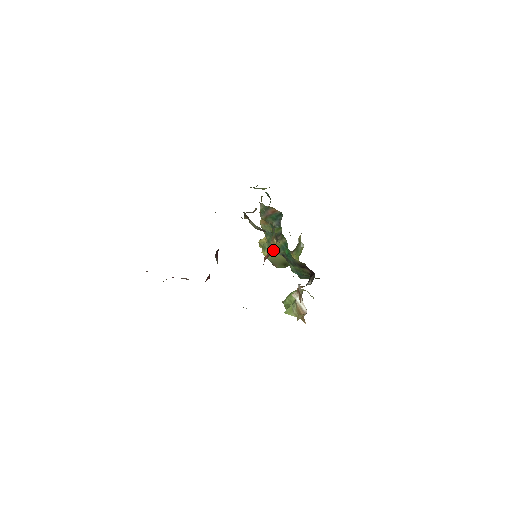
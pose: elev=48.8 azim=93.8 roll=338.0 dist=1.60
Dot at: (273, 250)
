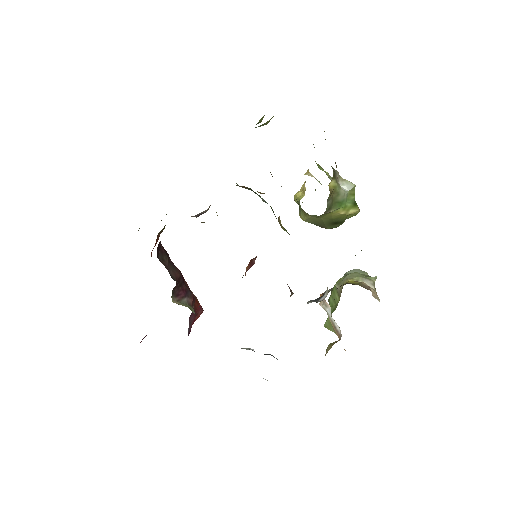
Dot at: (252, 260)
